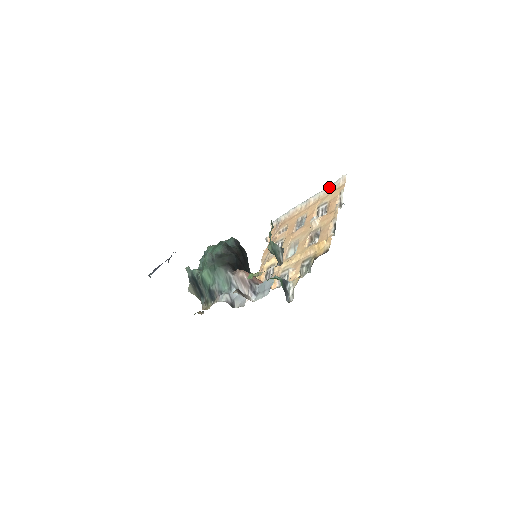
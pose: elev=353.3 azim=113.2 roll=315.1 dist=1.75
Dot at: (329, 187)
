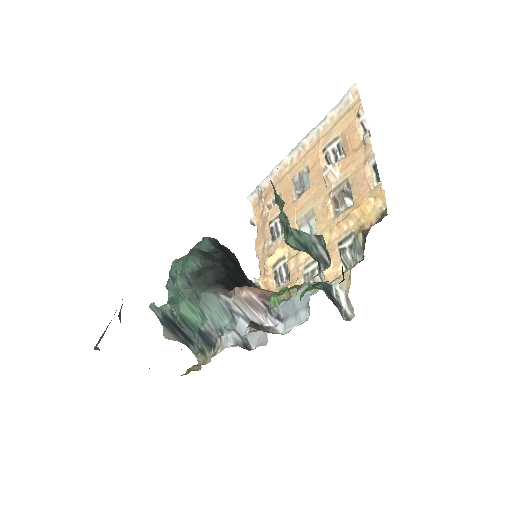
Dot at: (331, 113)
